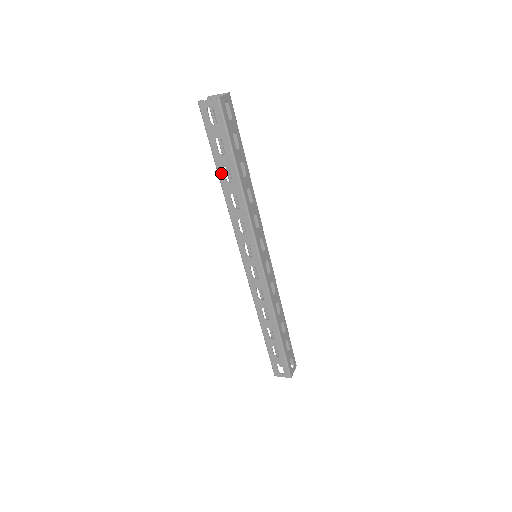
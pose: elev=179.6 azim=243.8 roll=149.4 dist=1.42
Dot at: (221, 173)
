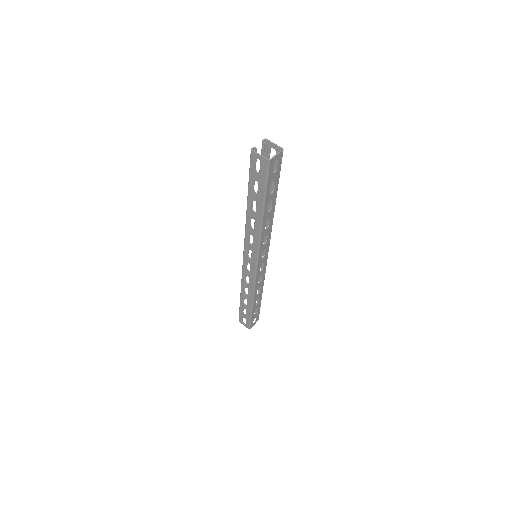
Dot at: (250, 202)
